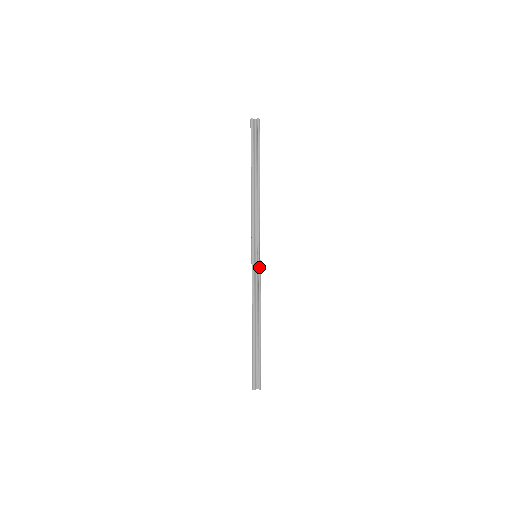
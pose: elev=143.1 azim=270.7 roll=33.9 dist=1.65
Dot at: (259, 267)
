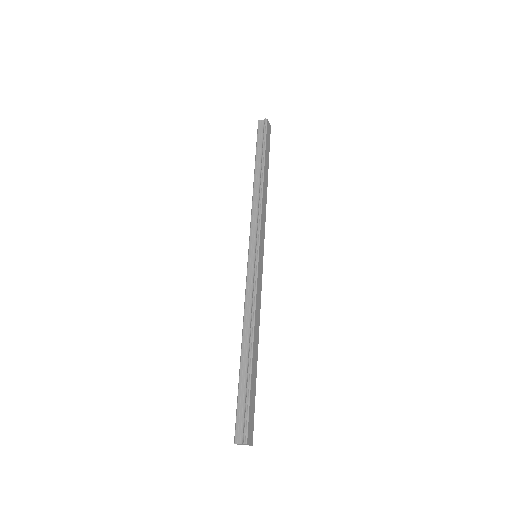
Dot at: (256, 265)
